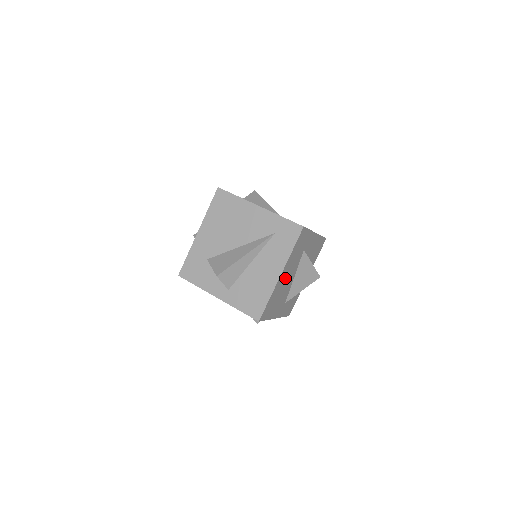
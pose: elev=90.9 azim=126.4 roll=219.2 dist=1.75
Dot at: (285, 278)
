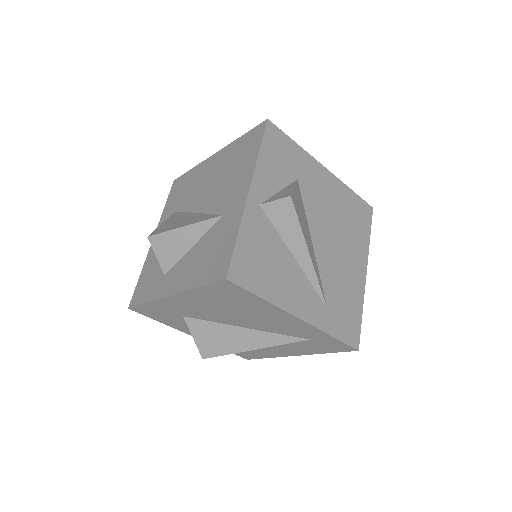
Dot at: occluded
